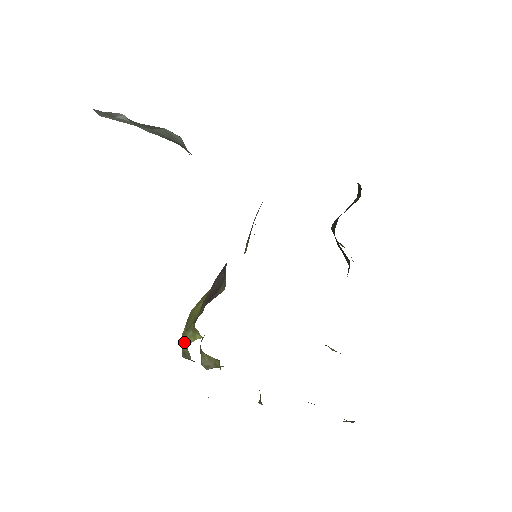
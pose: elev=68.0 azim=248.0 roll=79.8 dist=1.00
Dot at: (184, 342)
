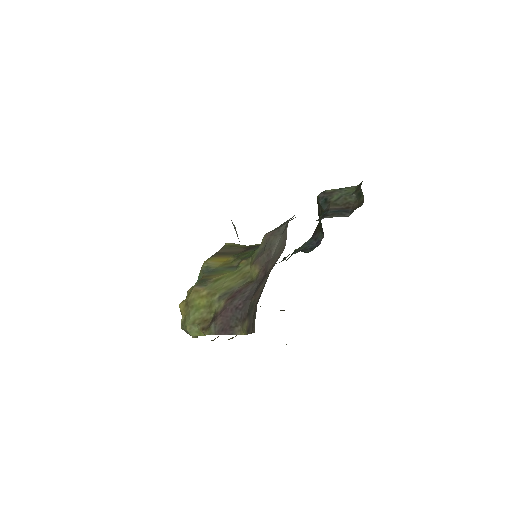
Dot at: (189, 332)
